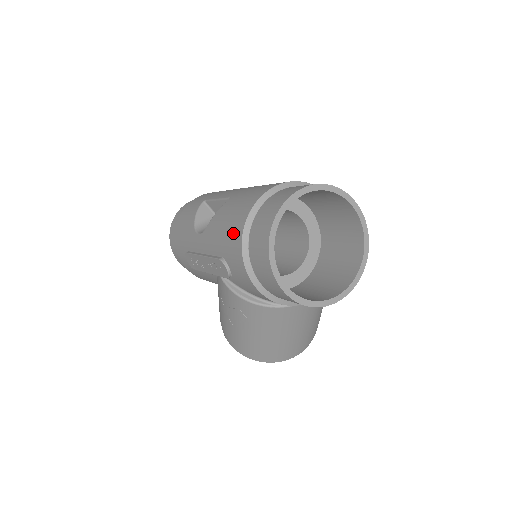
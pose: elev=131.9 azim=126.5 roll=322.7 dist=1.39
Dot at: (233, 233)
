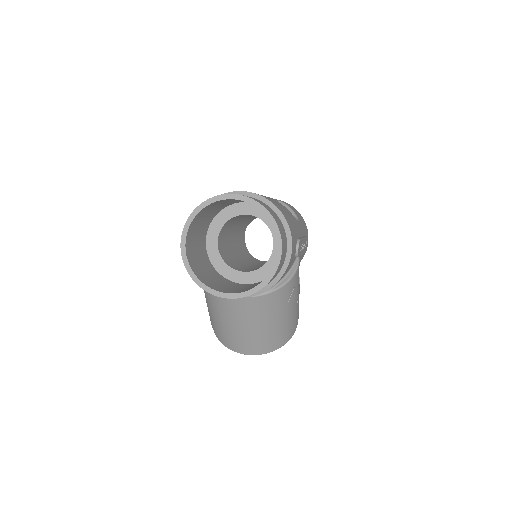
Dot at: occluded
